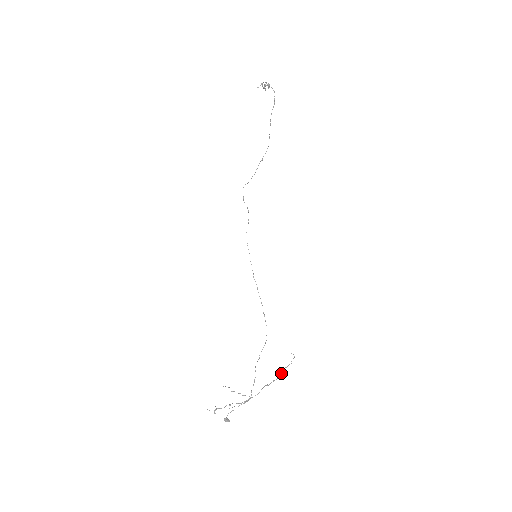
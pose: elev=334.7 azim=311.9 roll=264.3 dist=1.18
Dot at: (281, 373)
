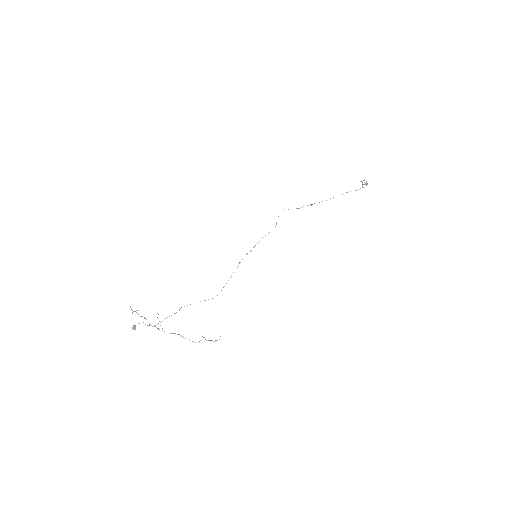
Dot at: occluded
